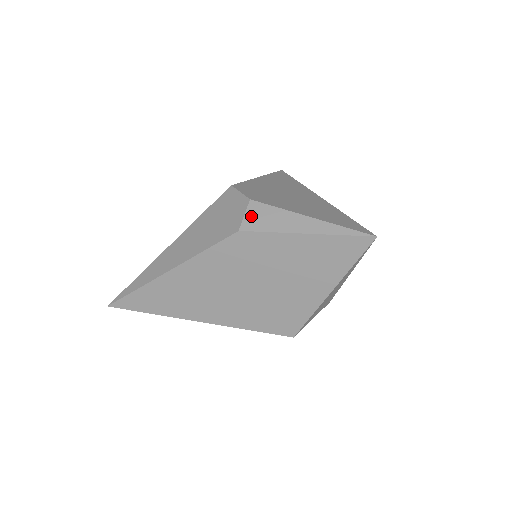
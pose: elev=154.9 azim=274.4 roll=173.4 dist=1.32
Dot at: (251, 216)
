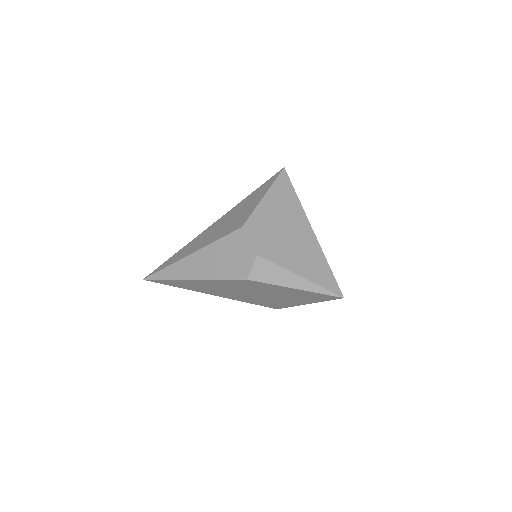
Dot at: (257, 269)
